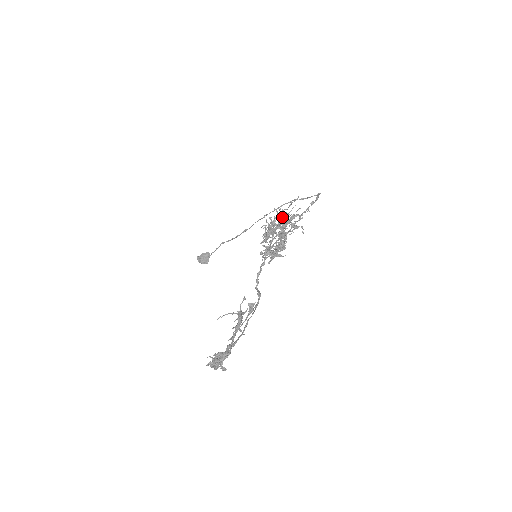
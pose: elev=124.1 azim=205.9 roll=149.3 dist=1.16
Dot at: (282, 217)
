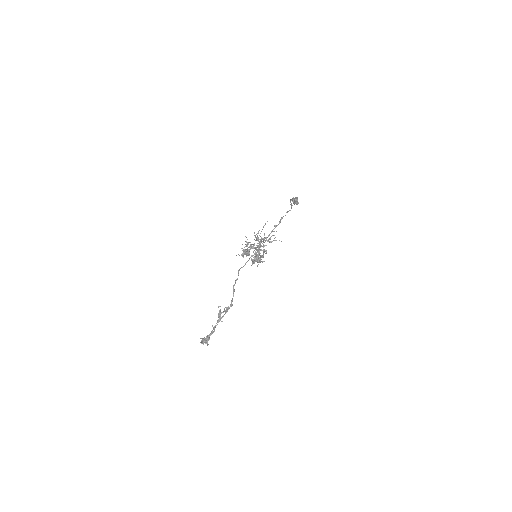
Dot at: (257, 238)
